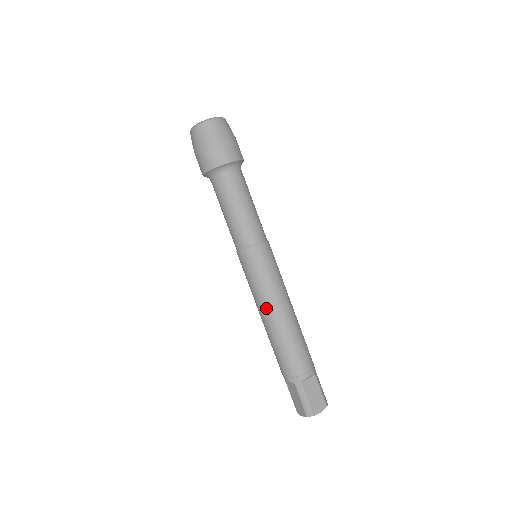
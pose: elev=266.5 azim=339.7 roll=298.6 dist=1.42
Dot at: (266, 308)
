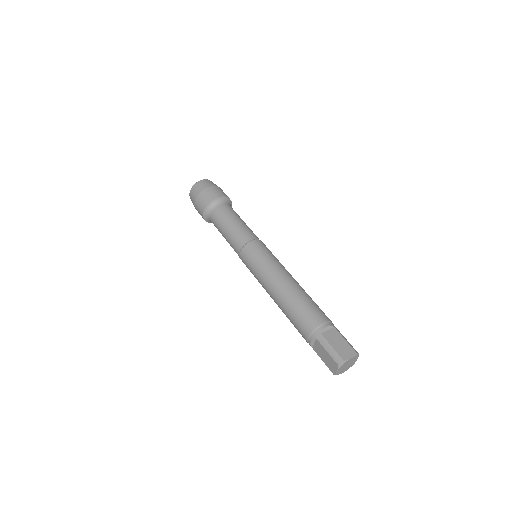
Dot at: (271, 284)
